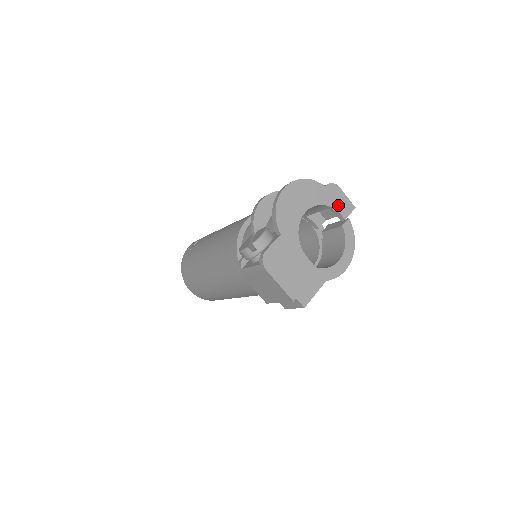
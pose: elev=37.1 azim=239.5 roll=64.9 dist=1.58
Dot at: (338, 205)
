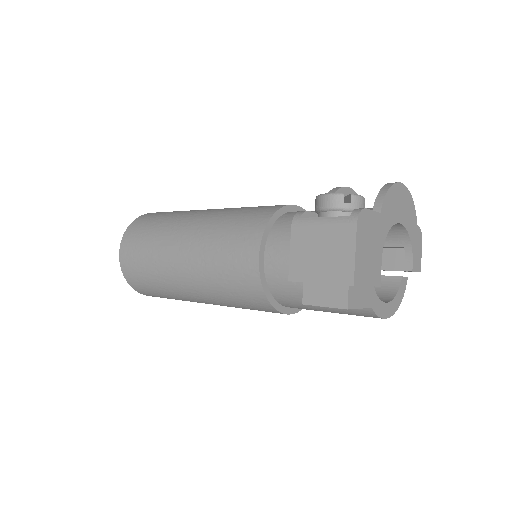
Dot at: (415, 252)
